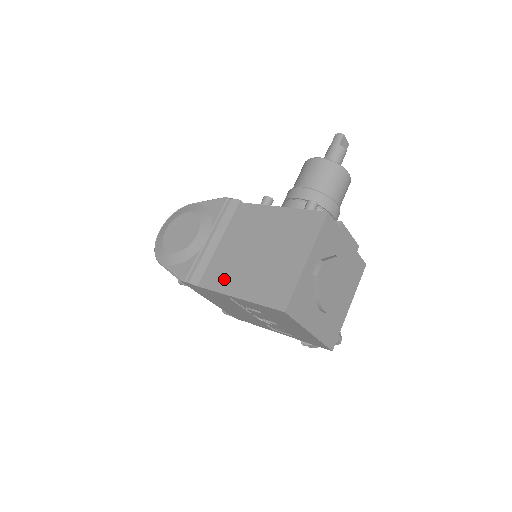
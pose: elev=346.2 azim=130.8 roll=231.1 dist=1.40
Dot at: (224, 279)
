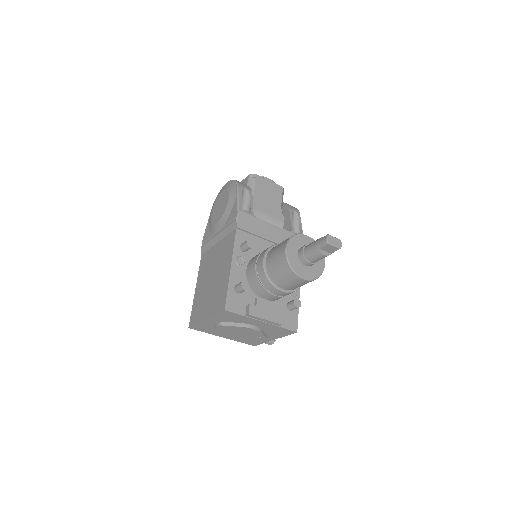
Dot at: (202, 270)
